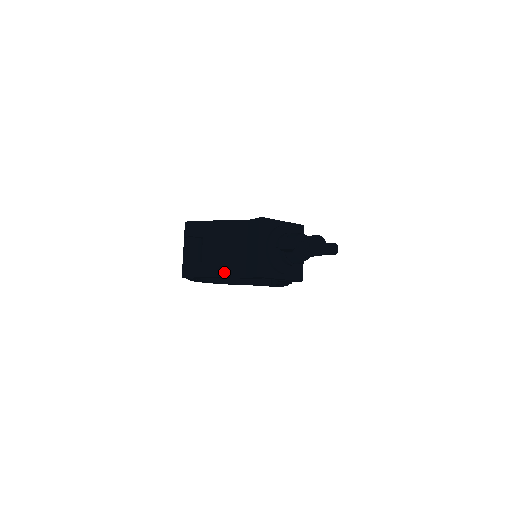
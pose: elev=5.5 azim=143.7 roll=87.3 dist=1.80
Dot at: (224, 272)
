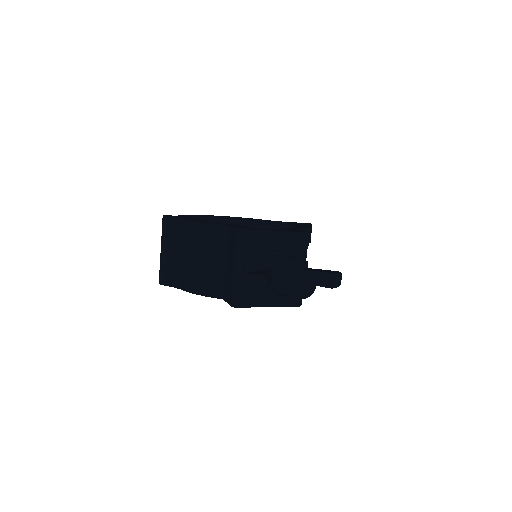
Dot at: (199, 289)
